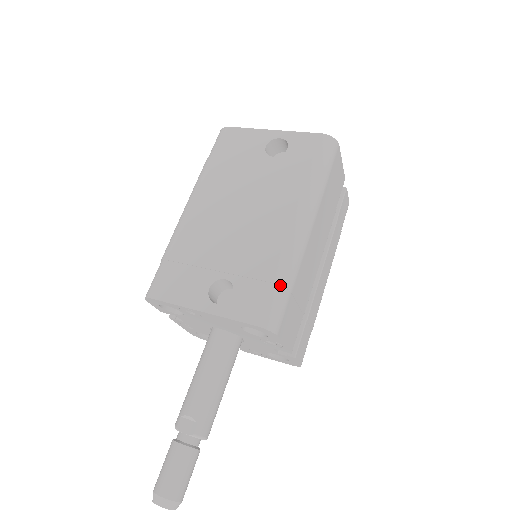
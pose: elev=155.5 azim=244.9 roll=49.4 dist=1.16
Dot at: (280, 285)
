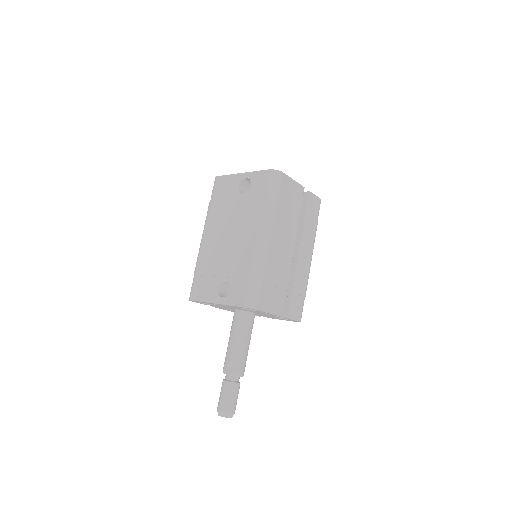
Dot at: (253, 279)
